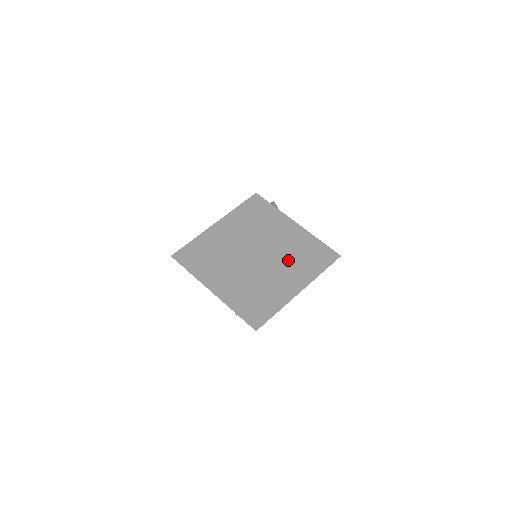
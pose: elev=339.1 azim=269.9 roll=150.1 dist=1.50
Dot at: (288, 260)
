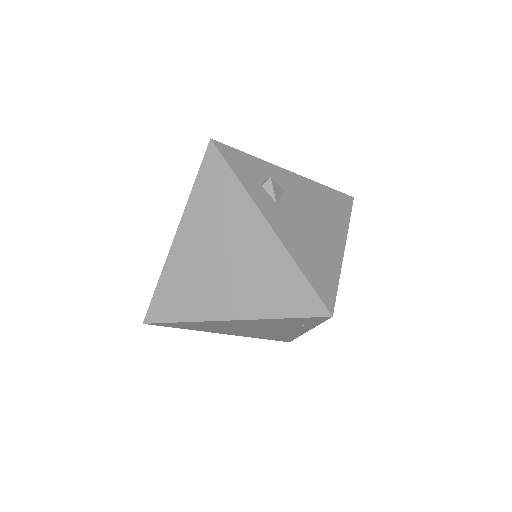
Dot at: occluded
